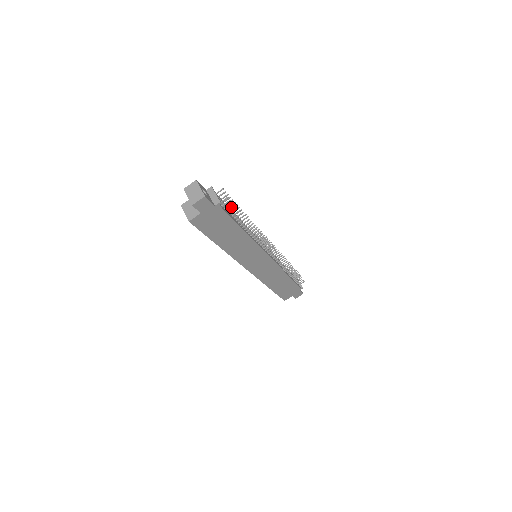
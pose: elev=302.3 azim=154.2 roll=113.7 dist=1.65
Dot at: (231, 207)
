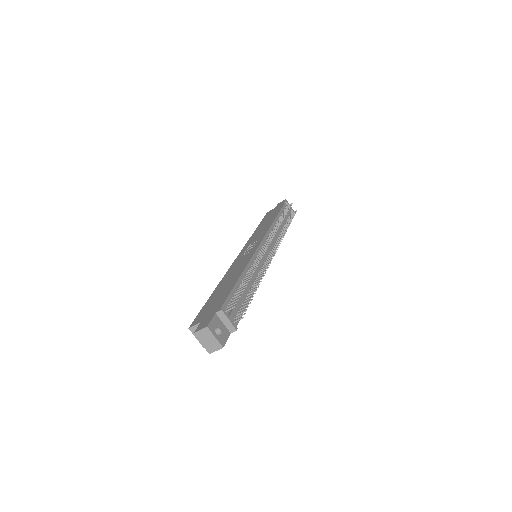
Dot at: (244, 308)
